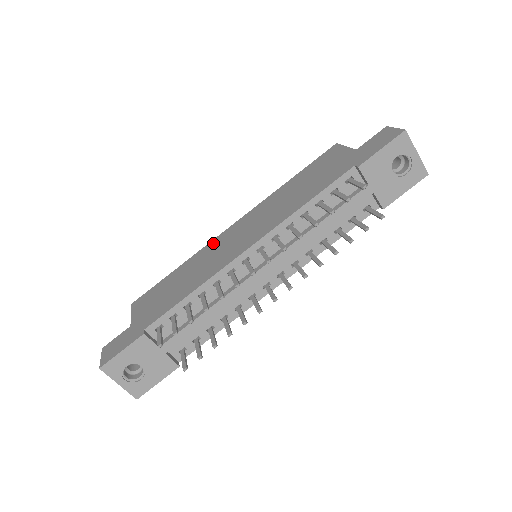
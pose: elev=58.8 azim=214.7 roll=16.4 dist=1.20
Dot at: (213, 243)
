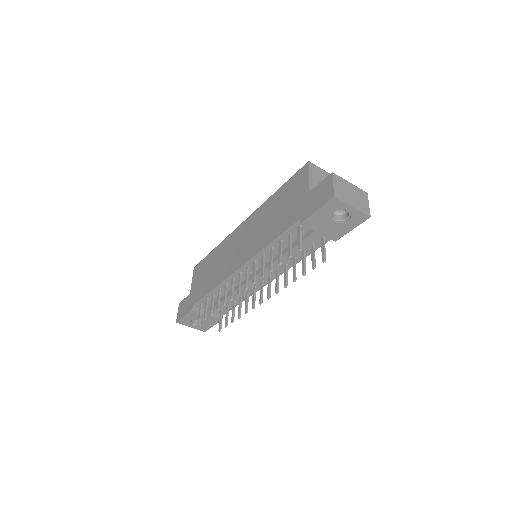
Dot at: (230, 238)
